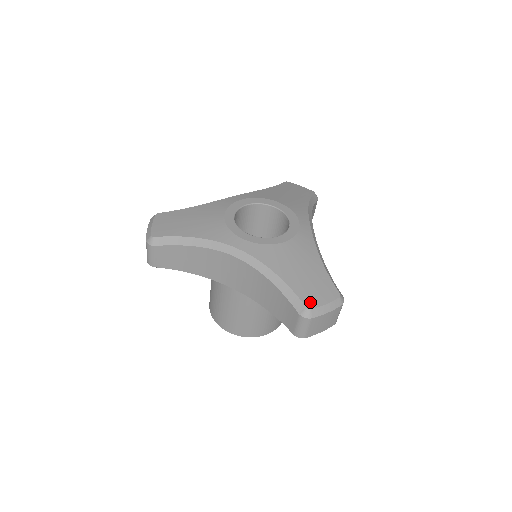
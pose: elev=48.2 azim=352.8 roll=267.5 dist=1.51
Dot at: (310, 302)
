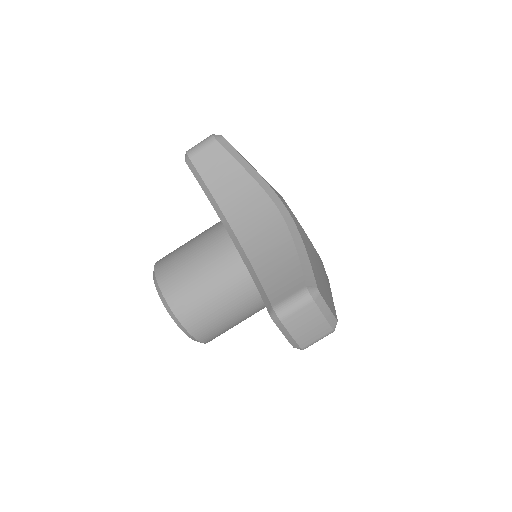
Dot at: (321, 290)
